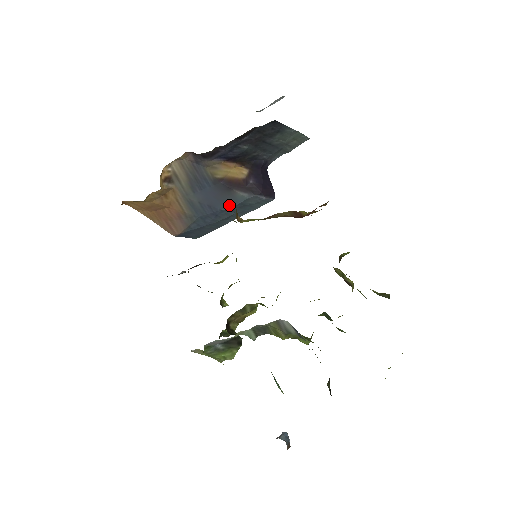
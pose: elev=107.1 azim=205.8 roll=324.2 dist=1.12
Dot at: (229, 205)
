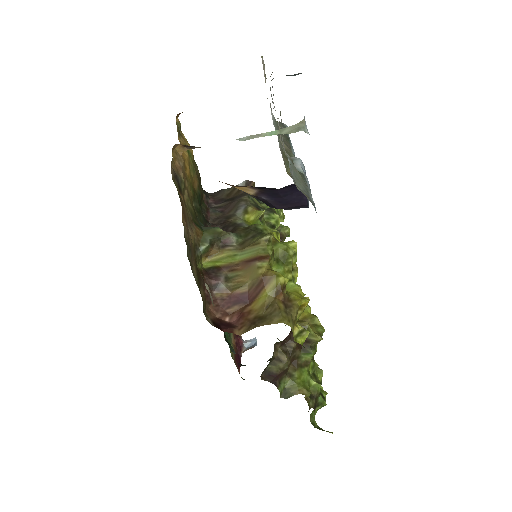
Dot at: occluded
